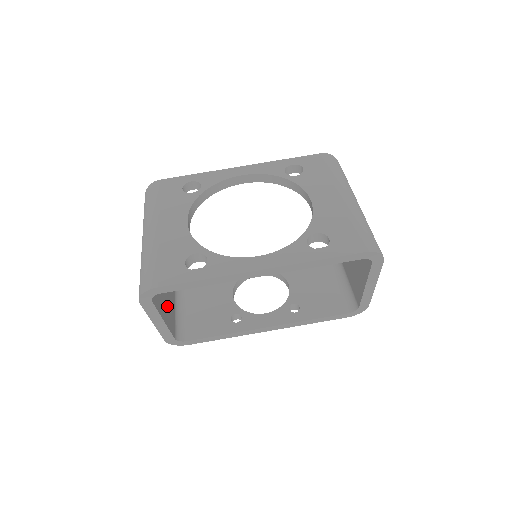
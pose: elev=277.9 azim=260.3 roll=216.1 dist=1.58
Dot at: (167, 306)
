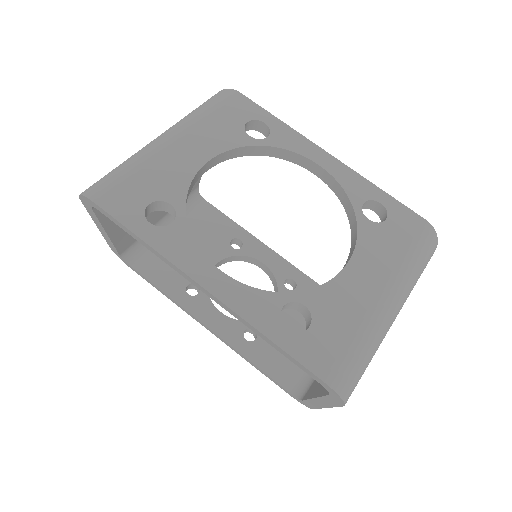
Dot at: occluded
